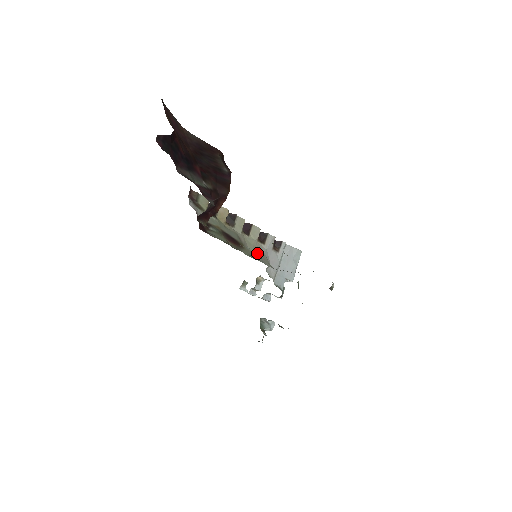
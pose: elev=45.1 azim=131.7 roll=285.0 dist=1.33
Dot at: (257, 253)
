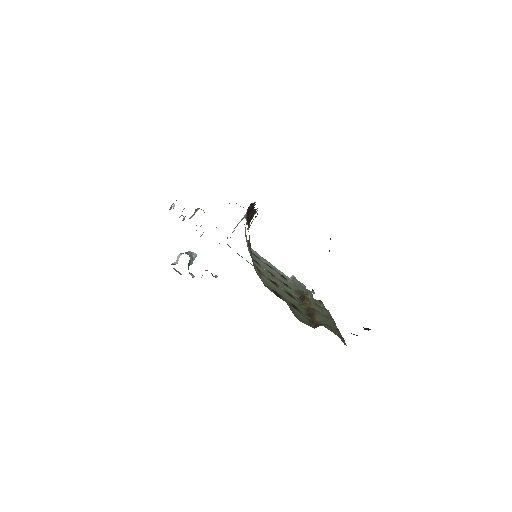
Dot at: (246, 237)
